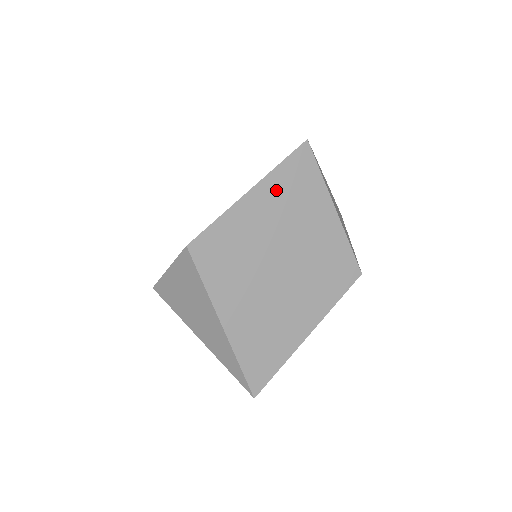
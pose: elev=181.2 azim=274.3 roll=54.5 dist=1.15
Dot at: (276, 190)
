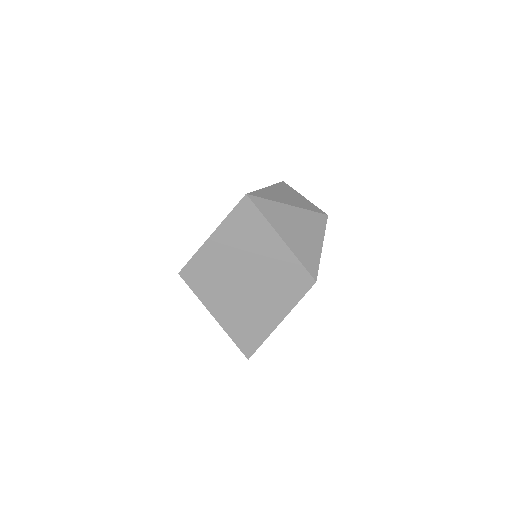
Dot at: (230, 232)
